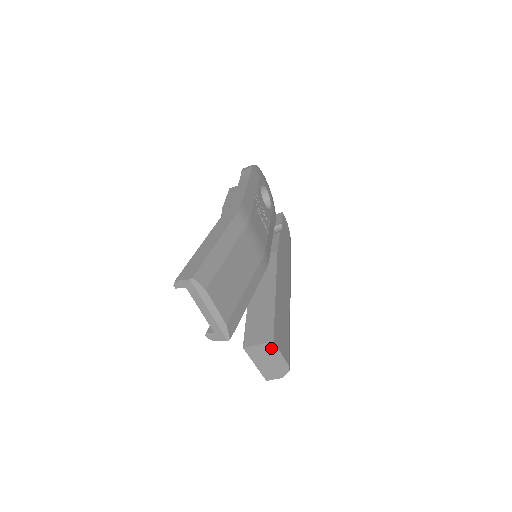
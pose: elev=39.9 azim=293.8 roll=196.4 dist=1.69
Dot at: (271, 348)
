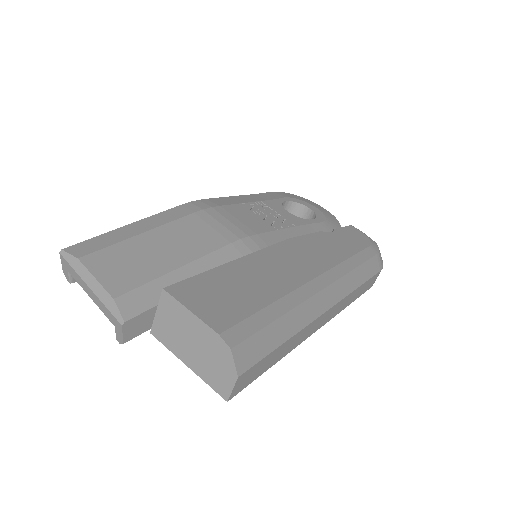
Dot at: (172, 307)
